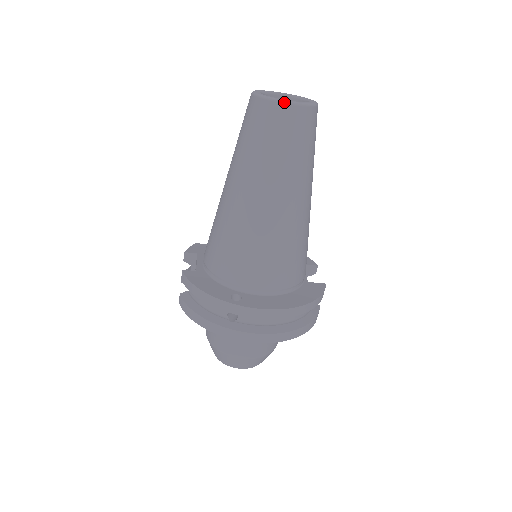
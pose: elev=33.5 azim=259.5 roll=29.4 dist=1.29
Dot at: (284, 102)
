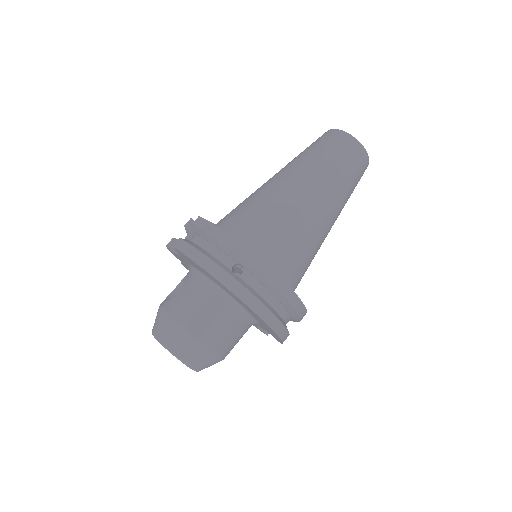
Dot at: (358, 141)
